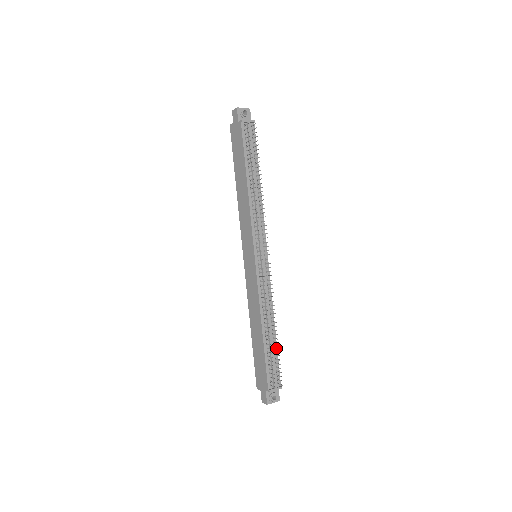
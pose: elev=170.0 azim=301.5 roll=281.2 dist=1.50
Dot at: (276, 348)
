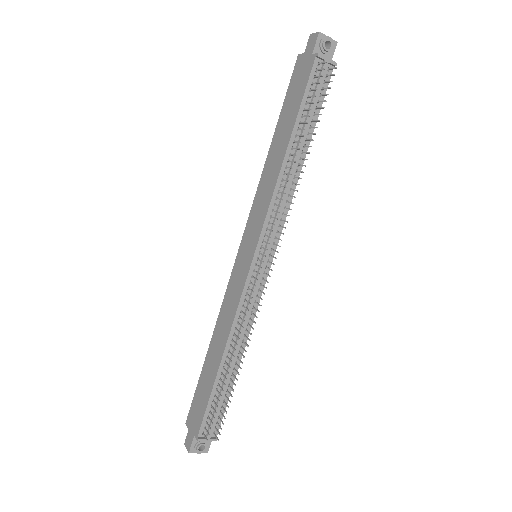
Dot at: occluded
